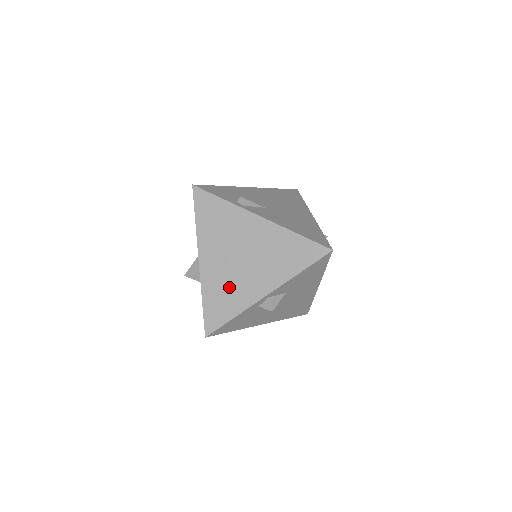
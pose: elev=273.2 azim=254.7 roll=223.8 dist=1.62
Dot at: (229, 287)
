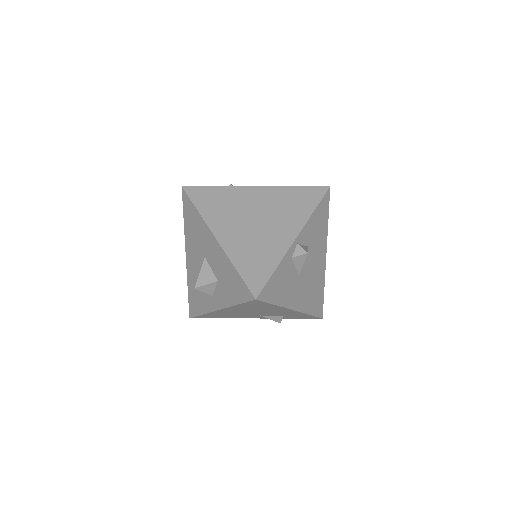
Dot at: (257, 246)
